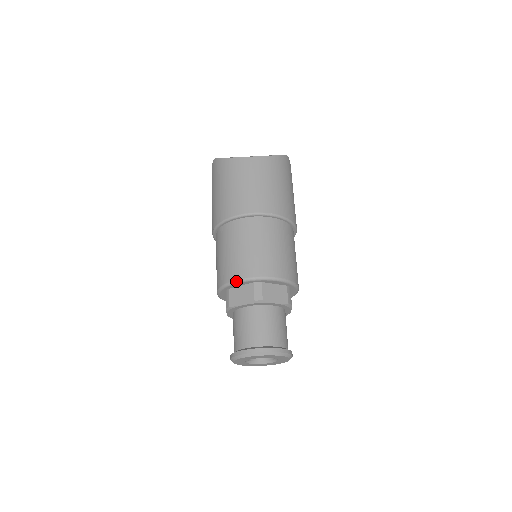
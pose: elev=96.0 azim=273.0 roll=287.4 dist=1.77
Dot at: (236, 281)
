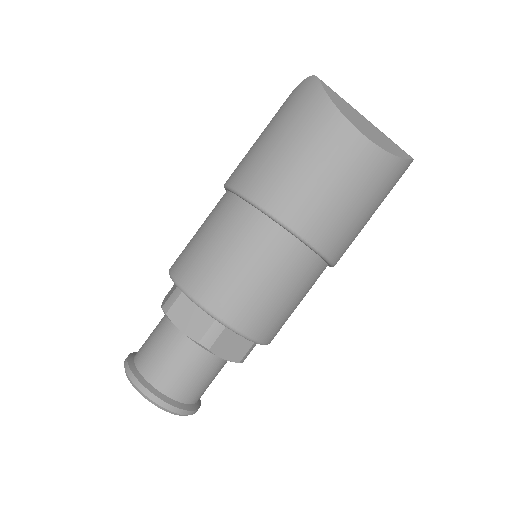
Dot at: (195, 301)
